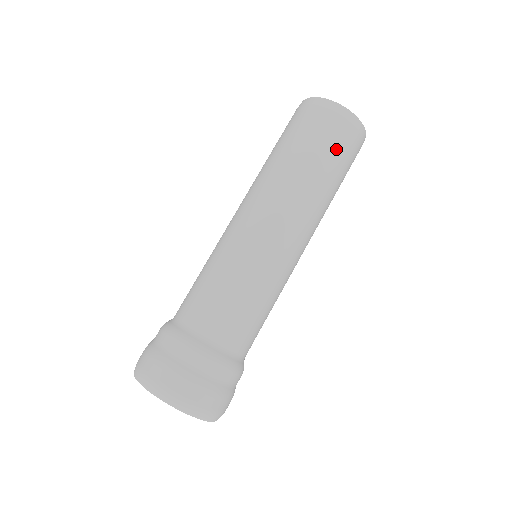
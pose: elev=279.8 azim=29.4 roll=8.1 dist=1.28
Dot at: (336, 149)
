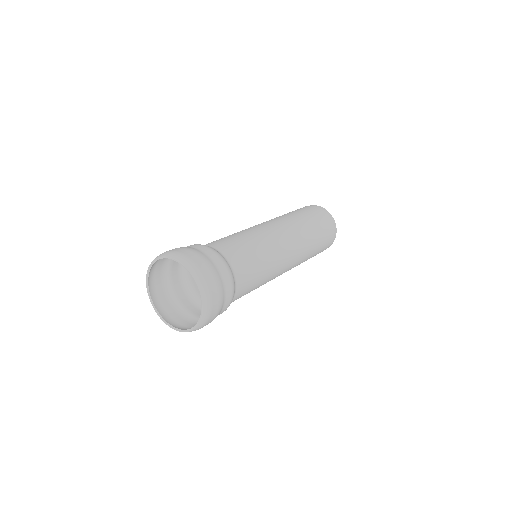
Dot at: (320, 222)
